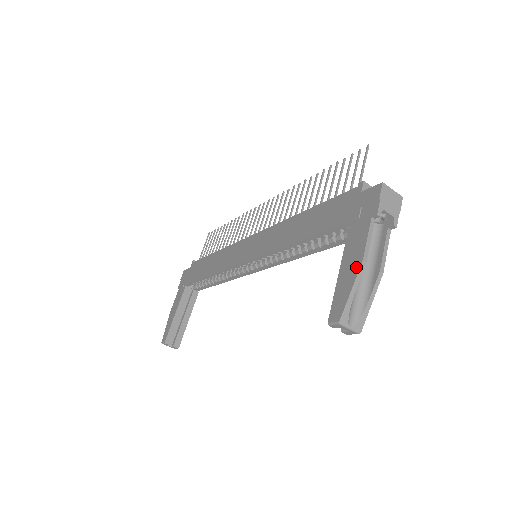
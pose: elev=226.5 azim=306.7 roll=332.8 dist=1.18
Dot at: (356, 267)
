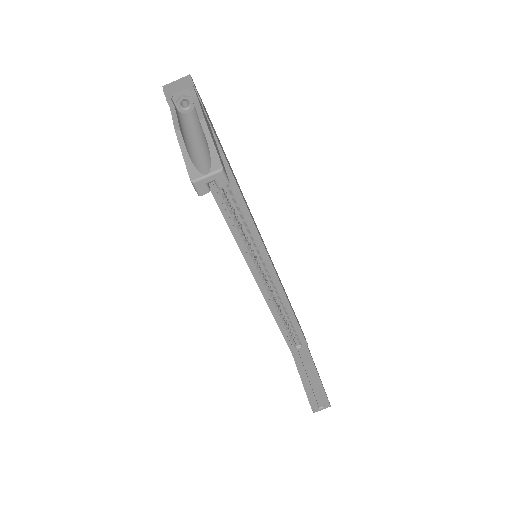
Dot at: (178, 141)
